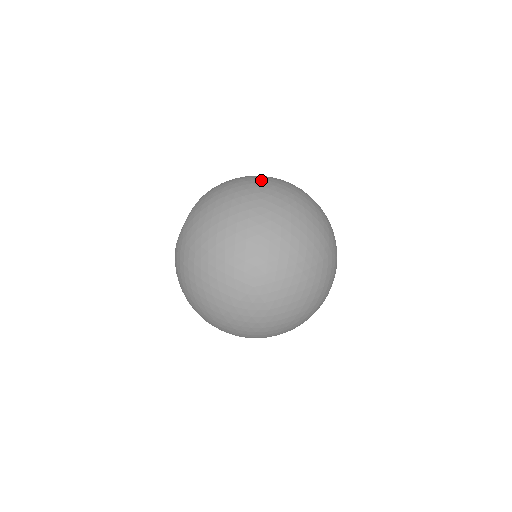
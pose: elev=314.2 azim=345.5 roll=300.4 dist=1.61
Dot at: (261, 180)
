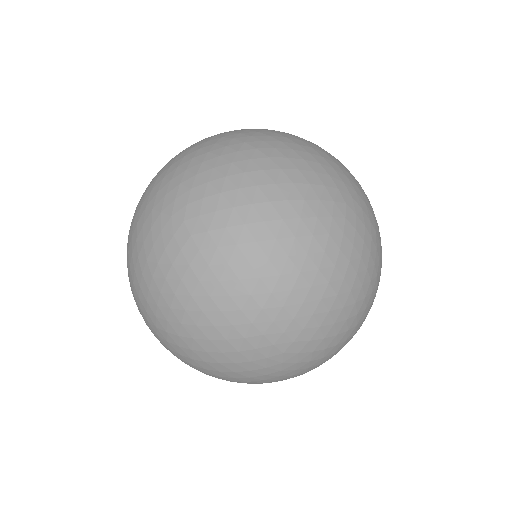
Dot at: (368, 208)
